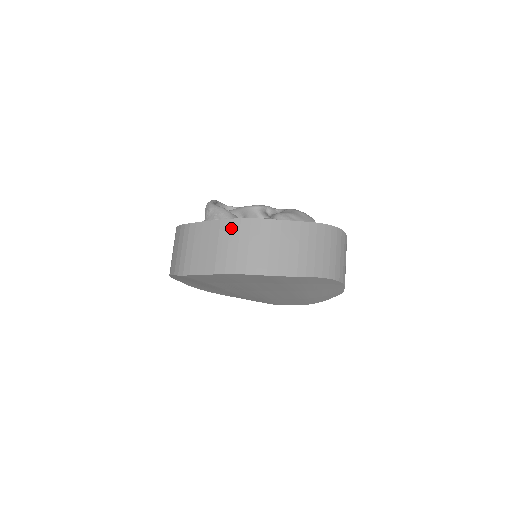
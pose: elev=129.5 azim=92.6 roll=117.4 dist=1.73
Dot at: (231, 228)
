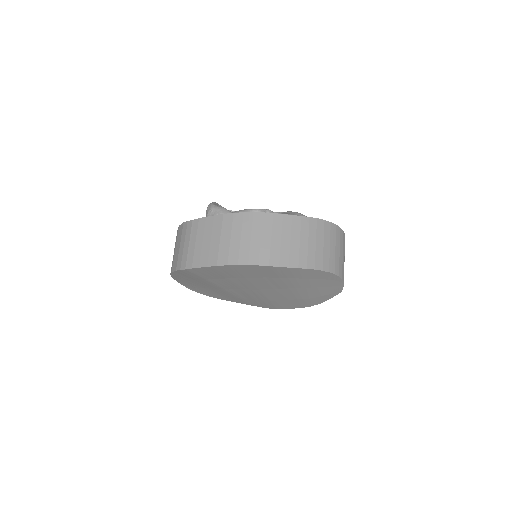
Dot at: (234, 222)
